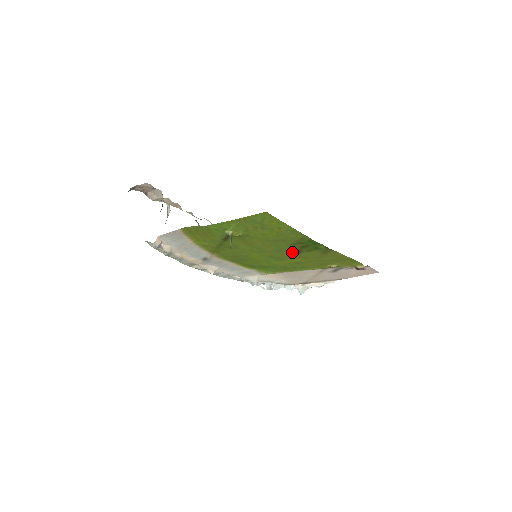
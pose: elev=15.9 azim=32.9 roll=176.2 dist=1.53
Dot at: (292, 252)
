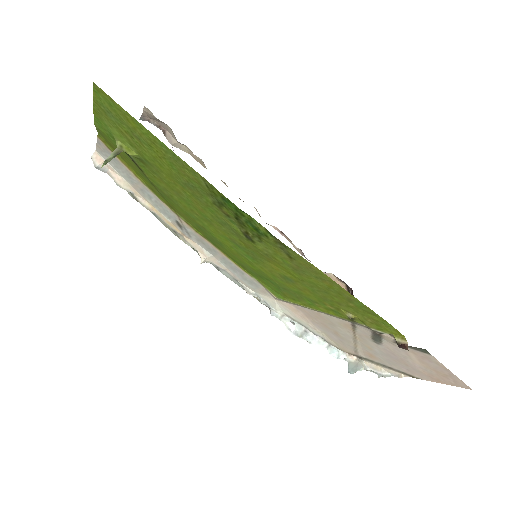
Dot at: (241, 234)
